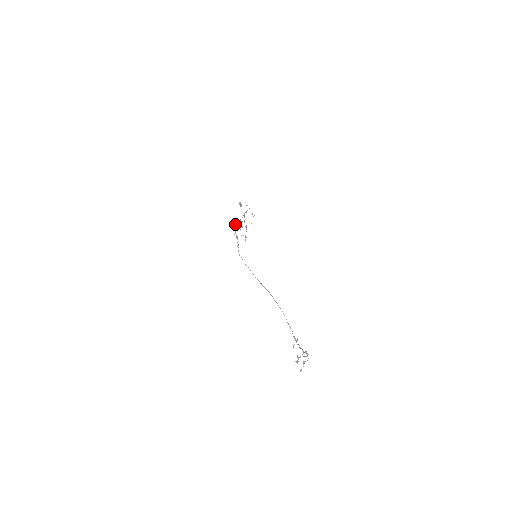
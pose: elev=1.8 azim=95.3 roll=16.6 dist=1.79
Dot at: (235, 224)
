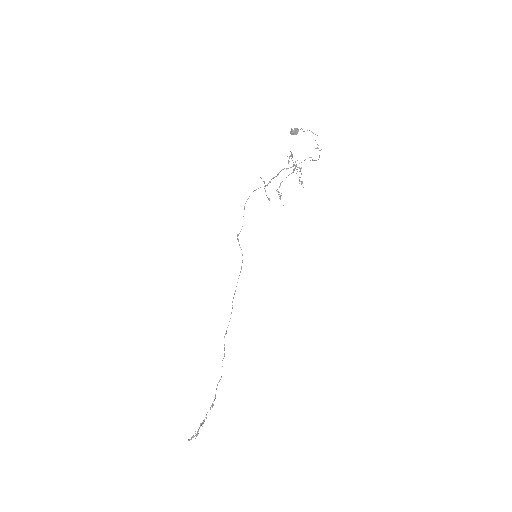
Dot at: (263, 181)
